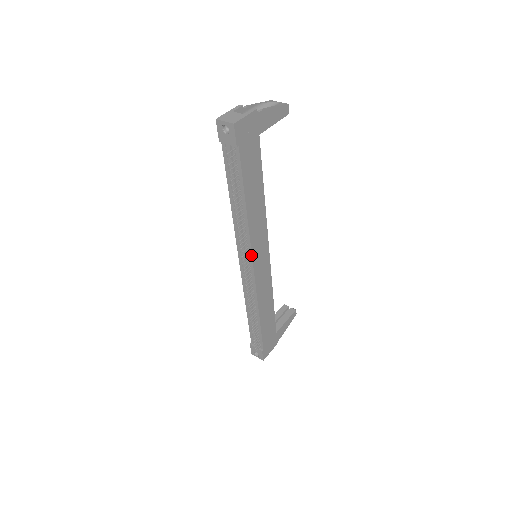
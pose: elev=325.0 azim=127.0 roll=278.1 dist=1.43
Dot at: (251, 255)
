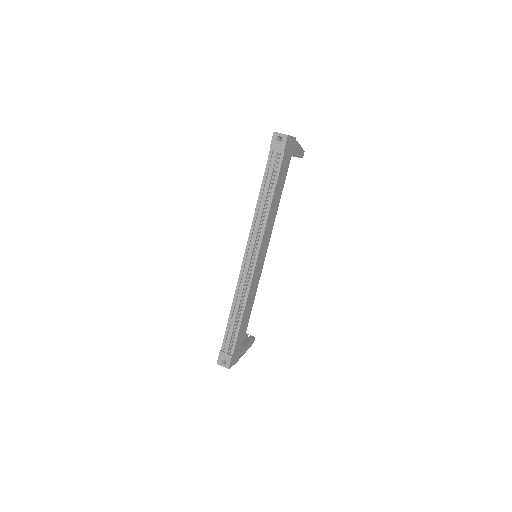
Dot at: (259, 247)
